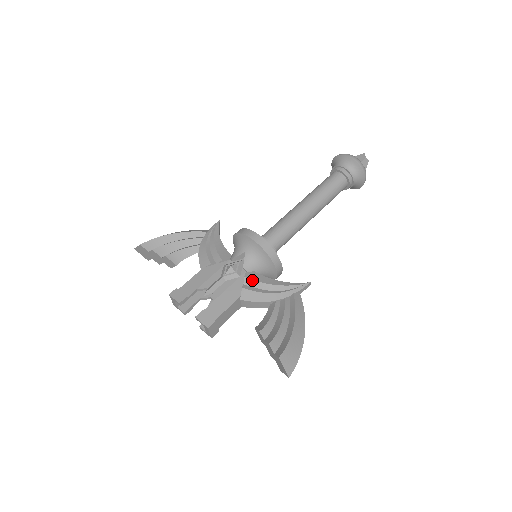
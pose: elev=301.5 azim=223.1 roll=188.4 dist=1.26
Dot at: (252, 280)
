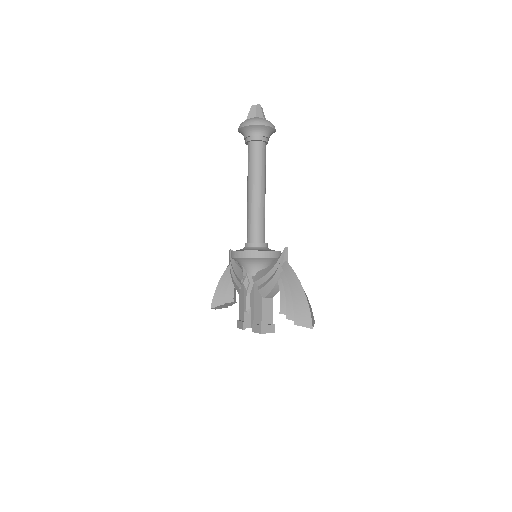
Dot at: (259, 280)
